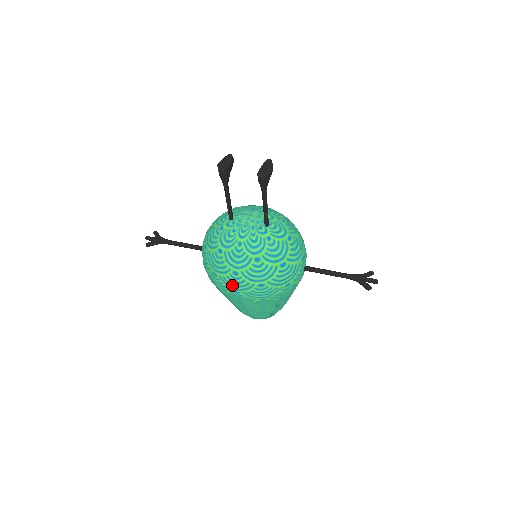
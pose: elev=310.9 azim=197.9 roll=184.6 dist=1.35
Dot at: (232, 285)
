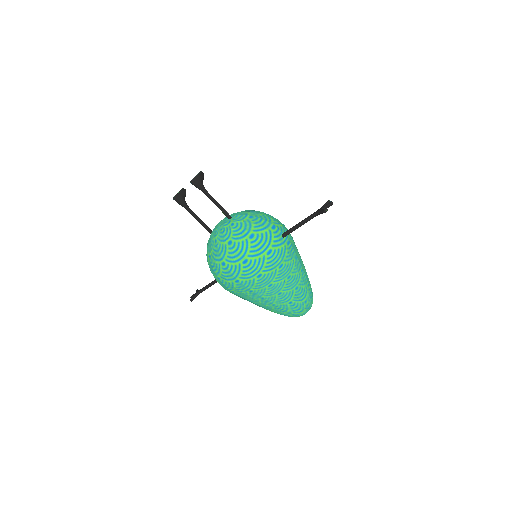
Dot at: (230, 277)
